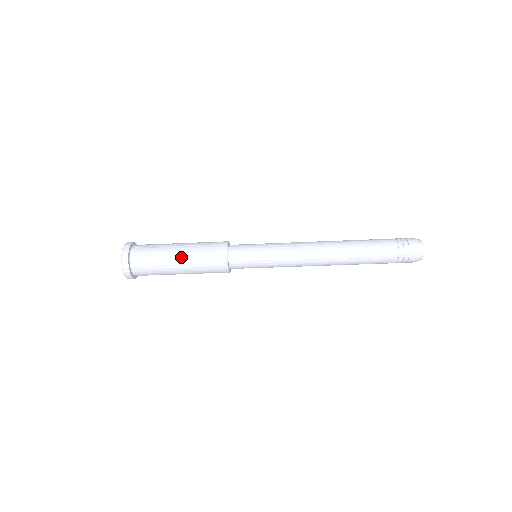
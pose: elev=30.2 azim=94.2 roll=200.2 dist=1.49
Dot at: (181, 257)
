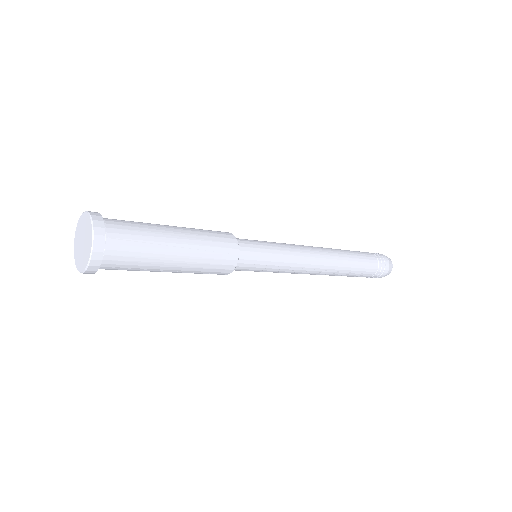
Dot at: (180, 264)
